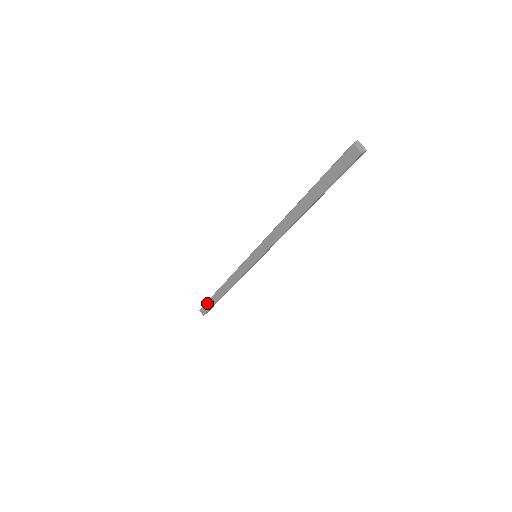
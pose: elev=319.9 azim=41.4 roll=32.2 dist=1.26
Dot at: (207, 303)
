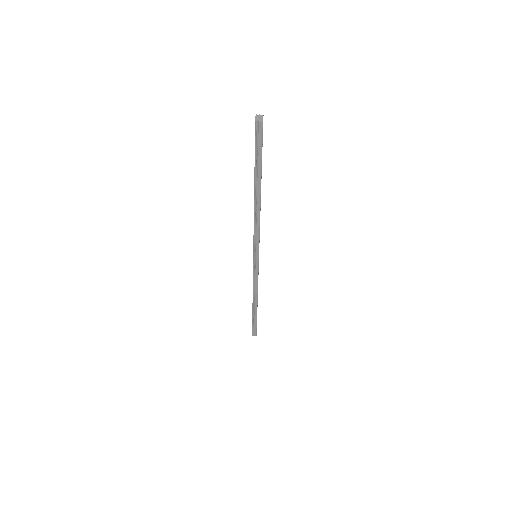
Dot at: occluded
